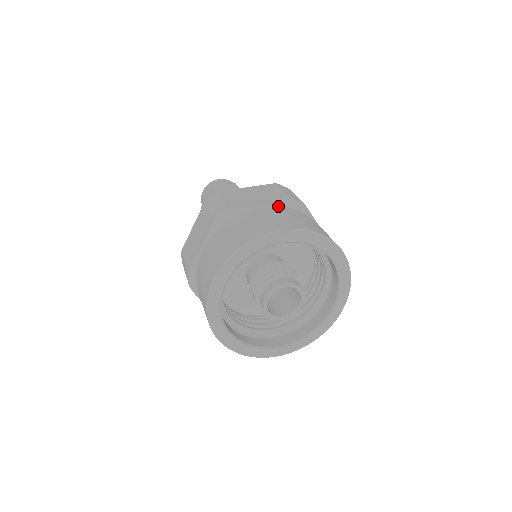
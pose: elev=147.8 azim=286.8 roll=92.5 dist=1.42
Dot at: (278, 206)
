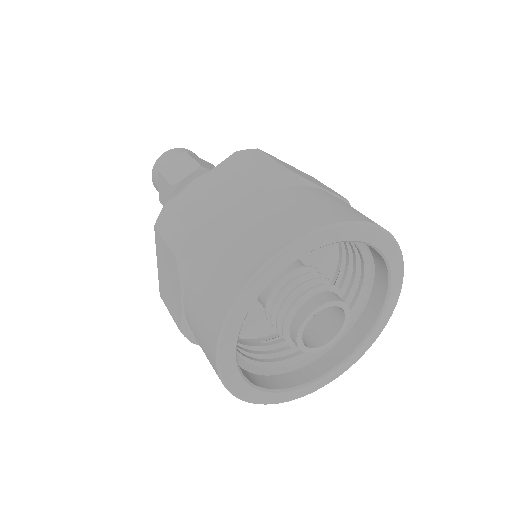
Dot at: (255, 197)
